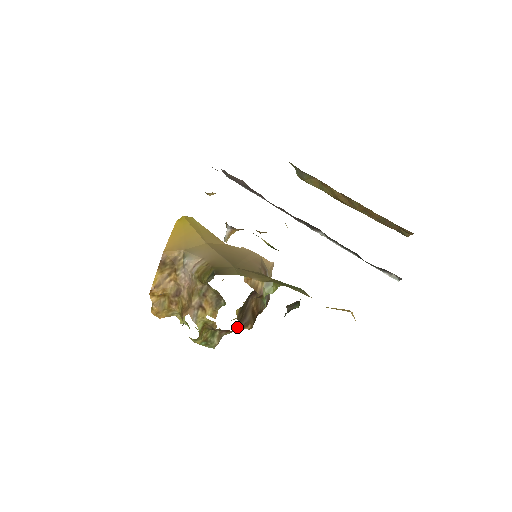
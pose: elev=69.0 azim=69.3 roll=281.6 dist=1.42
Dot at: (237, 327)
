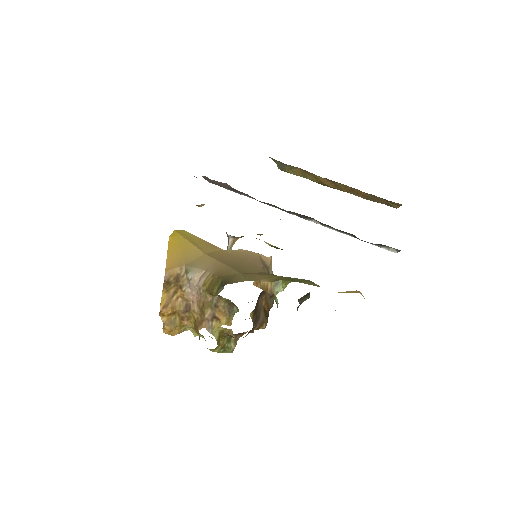
Dot at: (253, 329)
